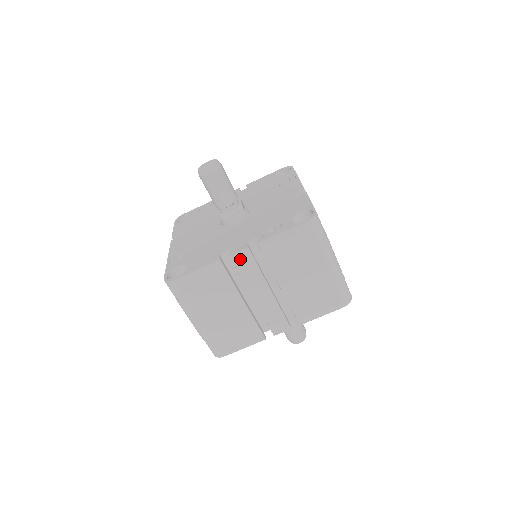
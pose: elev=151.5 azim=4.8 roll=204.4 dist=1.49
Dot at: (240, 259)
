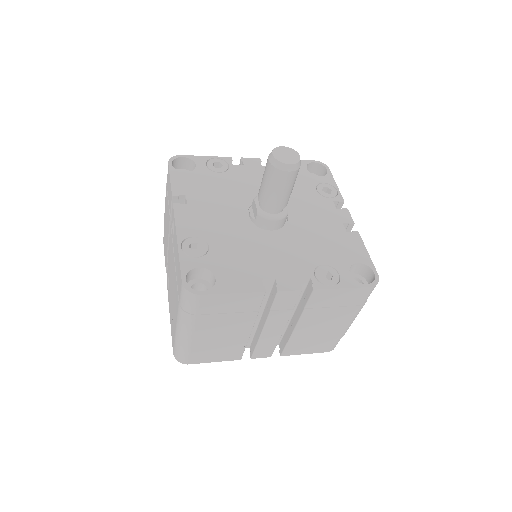
Dot at: (285, 297)
